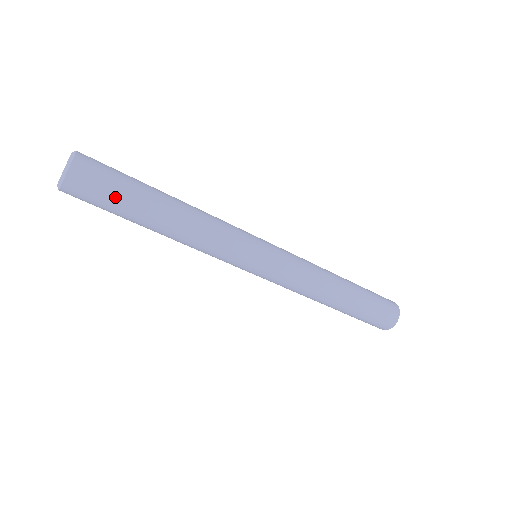
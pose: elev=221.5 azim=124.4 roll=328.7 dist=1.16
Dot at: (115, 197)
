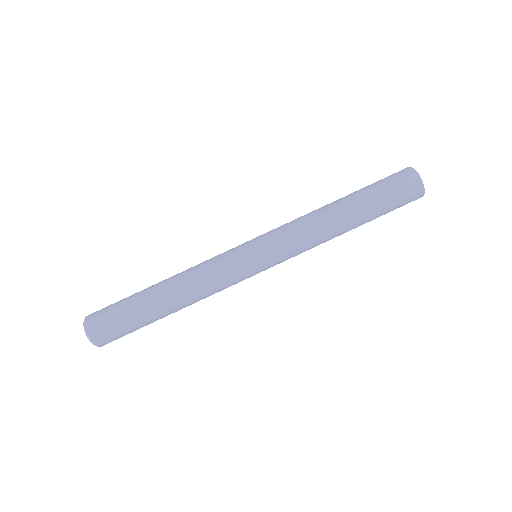
Dot at: (122, 311)
